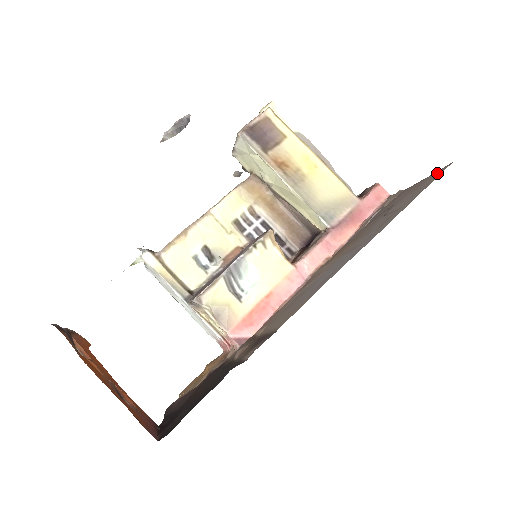
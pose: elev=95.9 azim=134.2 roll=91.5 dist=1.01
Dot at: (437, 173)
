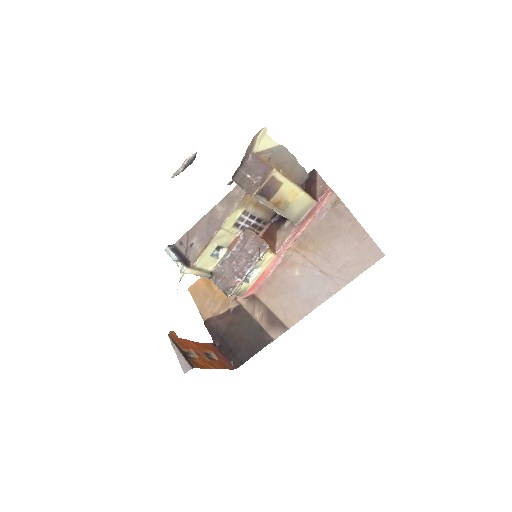
Dot at: (375, 250)
